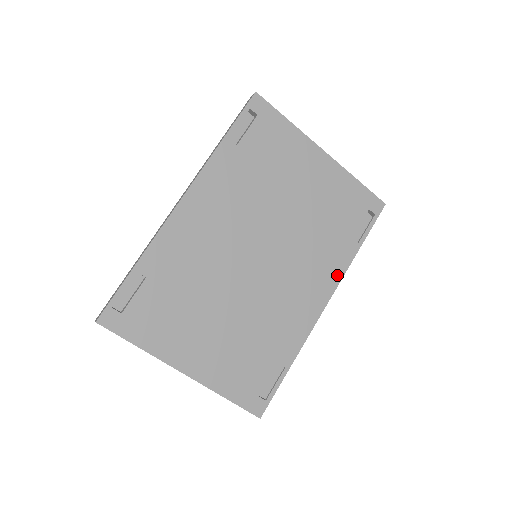
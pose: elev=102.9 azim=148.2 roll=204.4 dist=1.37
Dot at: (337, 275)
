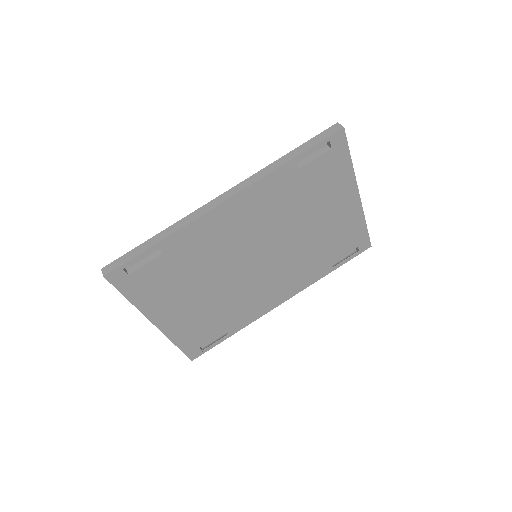
Dot at: (304, 285)
